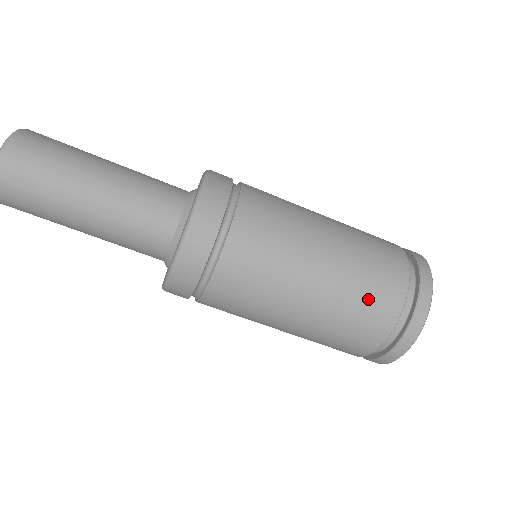
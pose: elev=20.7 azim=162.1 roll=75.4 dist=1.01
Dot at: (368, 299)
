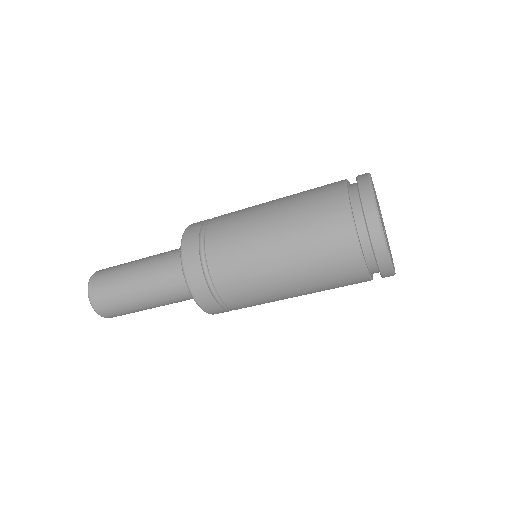
Dot at: (317, 213)
